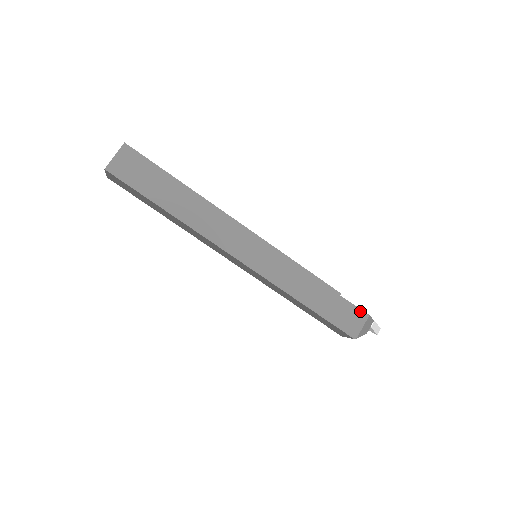
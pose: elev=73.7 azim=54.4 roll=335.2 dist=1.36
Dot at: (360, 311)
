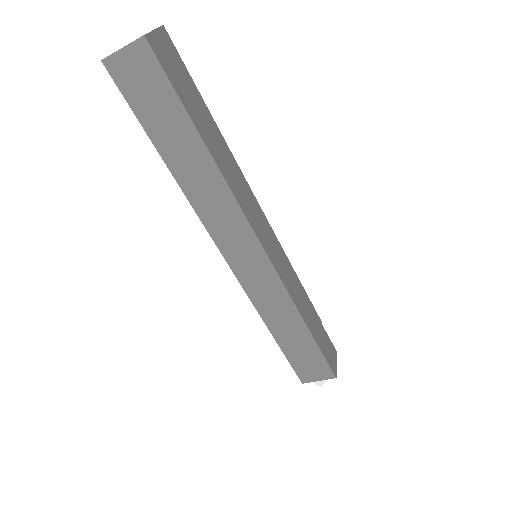
Dot at: (333, 346)
